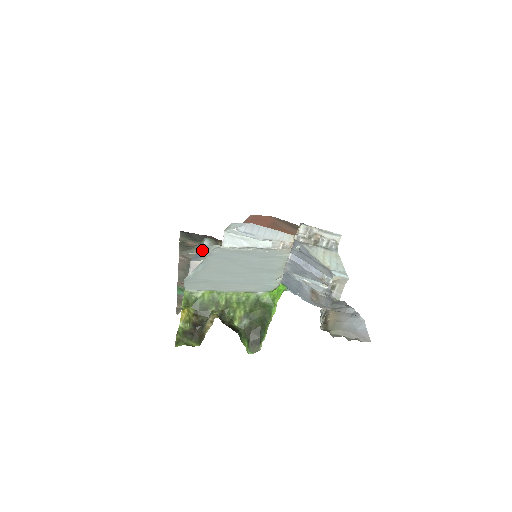
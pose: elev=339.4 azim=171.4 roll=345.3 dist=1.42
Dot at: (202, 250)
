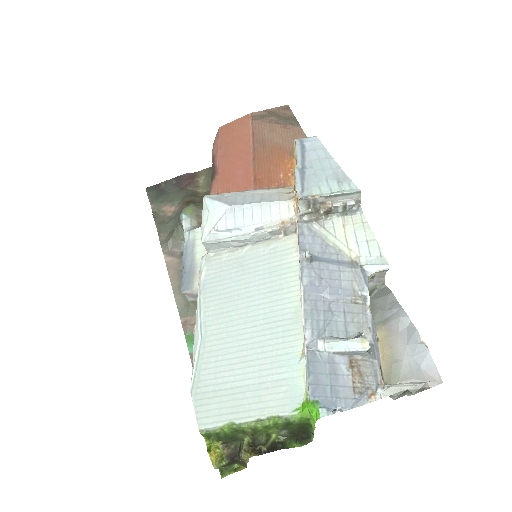
Dot at: (187, 254)
